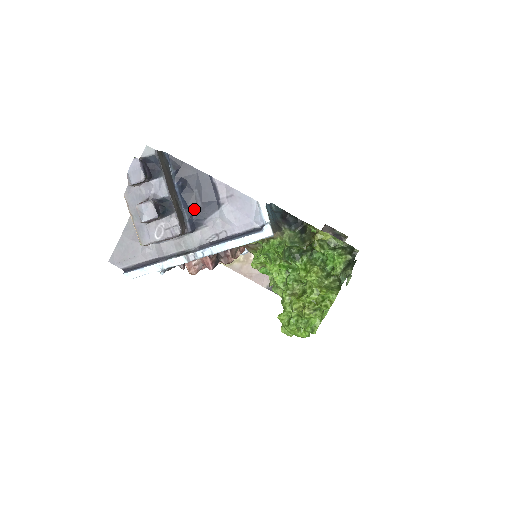
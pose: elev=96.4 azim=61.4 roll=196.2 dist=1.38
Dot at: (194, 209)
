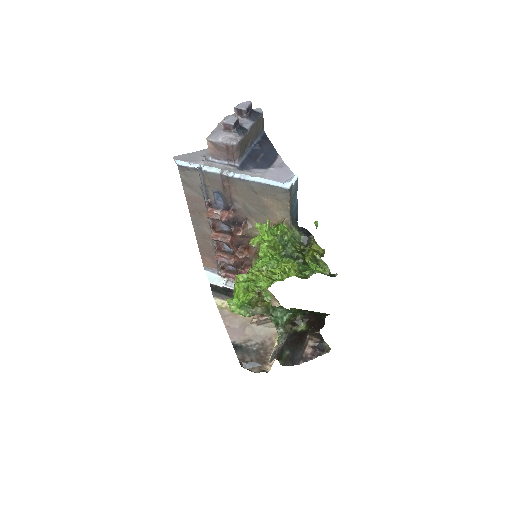
Dot at: (252, 159)
